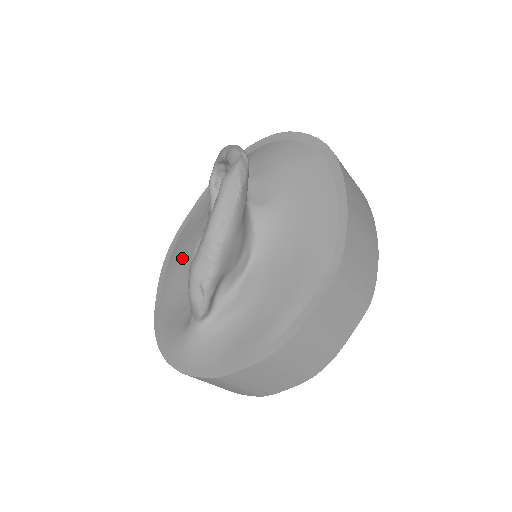
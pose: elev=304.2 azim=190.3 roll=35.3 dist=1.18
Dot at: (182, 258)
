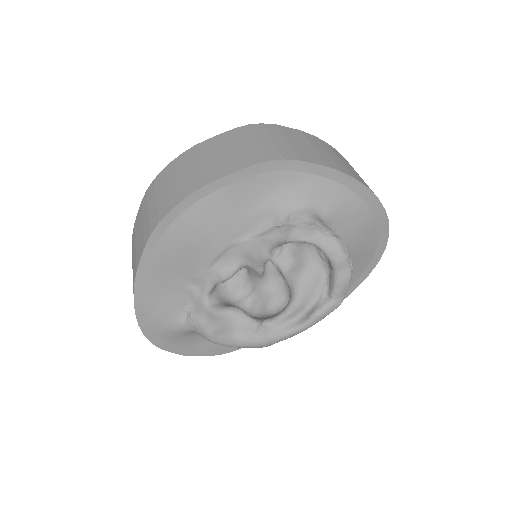
Dot at: (197, 245)
